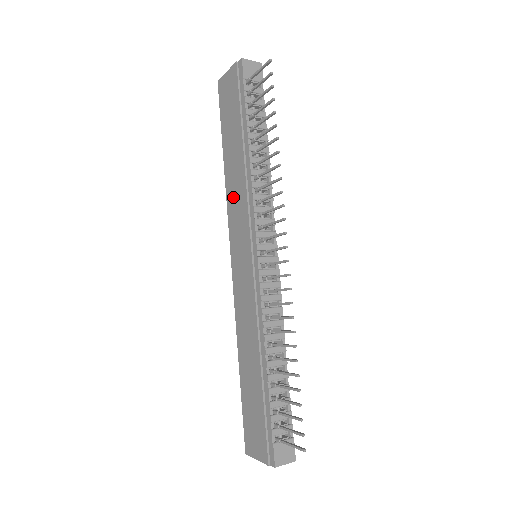
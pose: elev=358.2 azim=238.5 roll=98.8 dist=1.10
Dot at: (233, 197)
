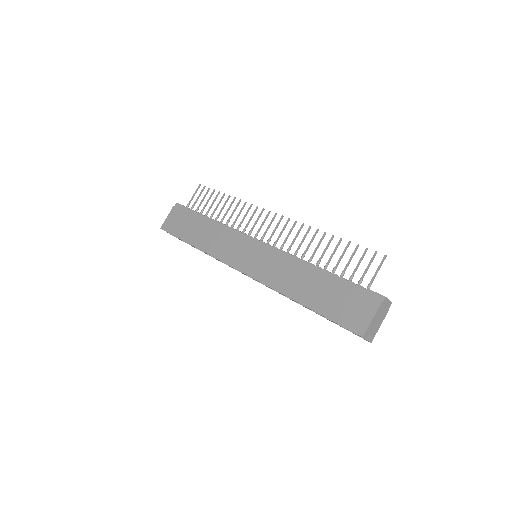
Dot at: (216, 246)
